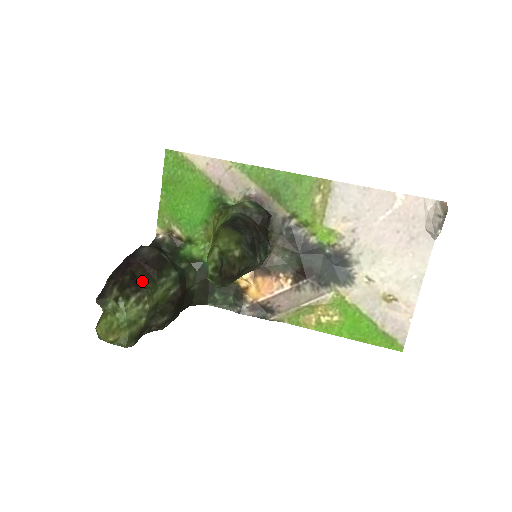
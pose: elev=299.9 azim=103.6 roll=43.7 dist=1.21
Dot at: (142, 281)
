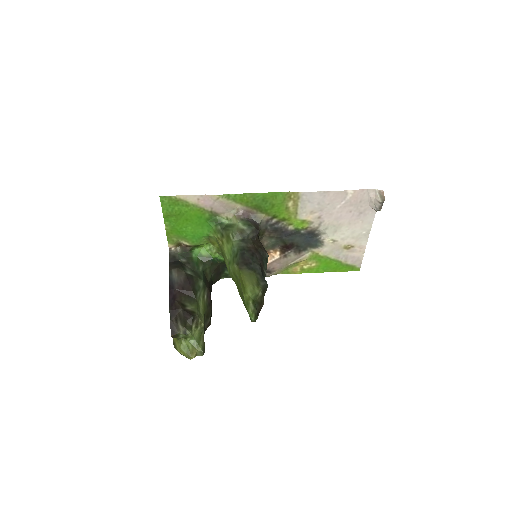
Dot at: (189, 306)
